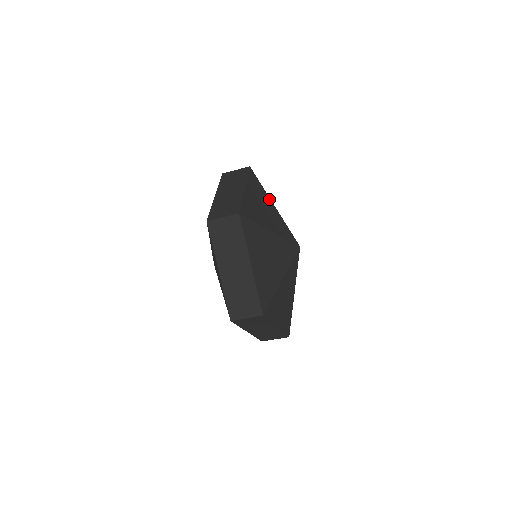
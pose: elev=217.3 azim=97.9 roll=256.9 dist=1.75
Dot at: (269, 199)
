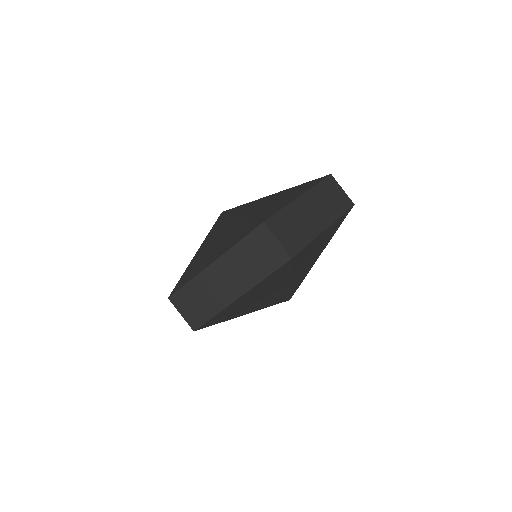
Dot at: (326, 245)
